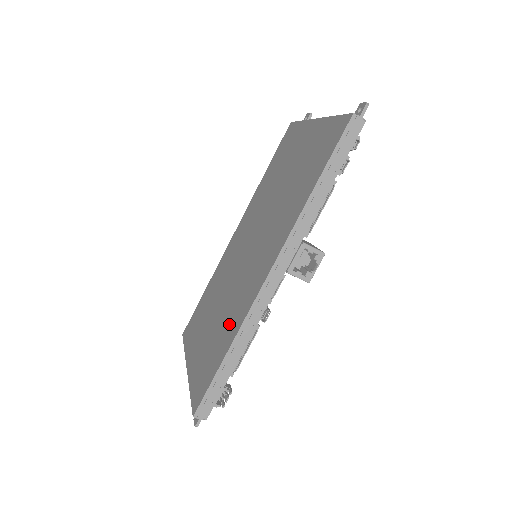
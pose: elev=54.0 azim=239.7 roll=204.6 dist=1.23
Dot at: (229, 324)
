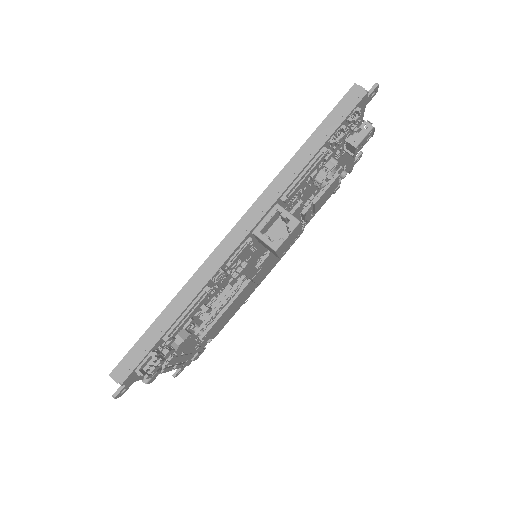
Dot at: occluded
